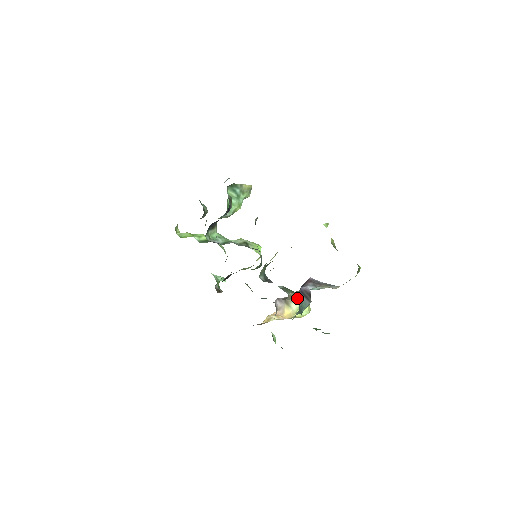
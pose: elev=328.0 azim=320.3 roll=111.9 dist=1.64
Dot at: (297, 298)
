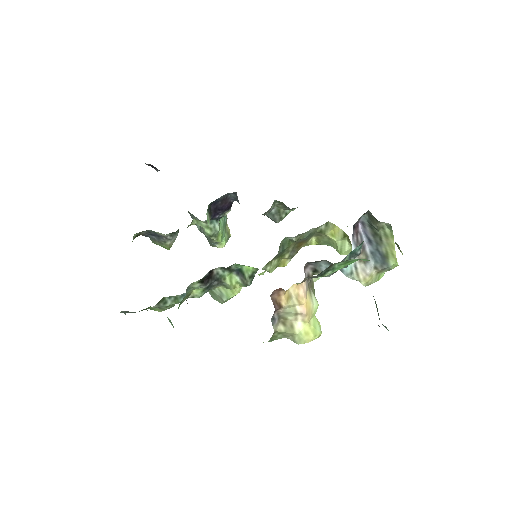
Dot at: occluded
